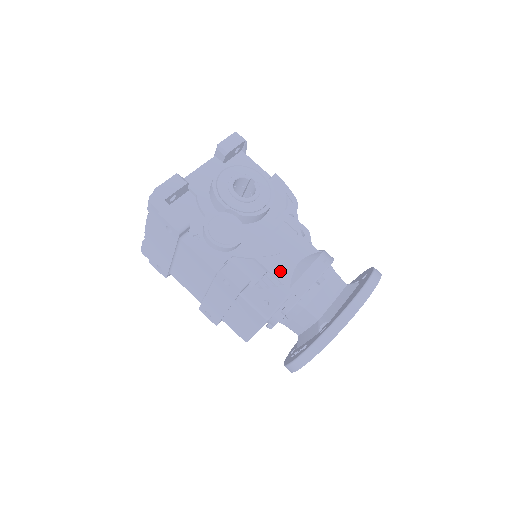
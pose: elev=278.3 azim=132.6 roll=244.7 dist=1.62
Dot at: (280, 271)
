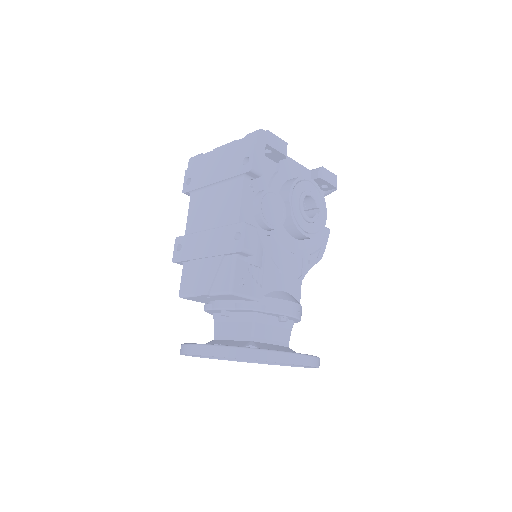
Dot at: (269, 279)
